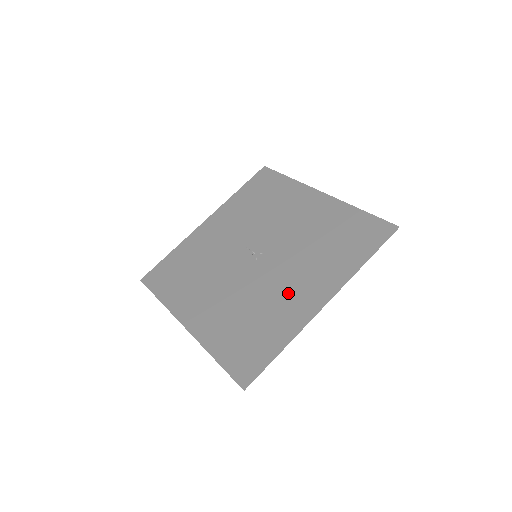
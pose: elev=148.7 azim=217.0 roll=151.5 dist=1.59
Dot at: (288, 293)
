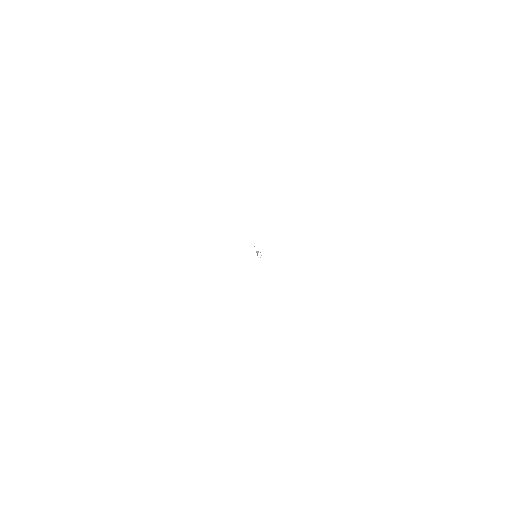
Dot at: occluded
